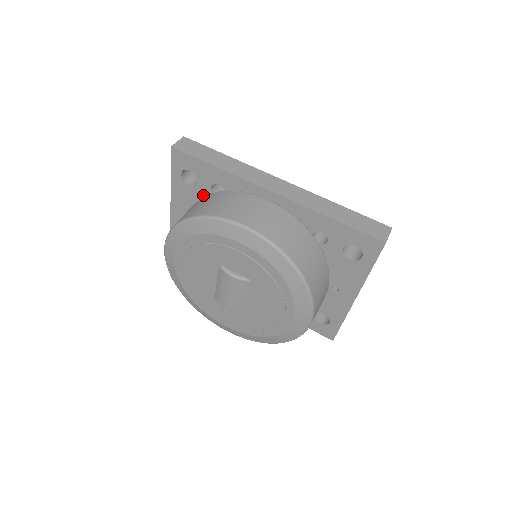
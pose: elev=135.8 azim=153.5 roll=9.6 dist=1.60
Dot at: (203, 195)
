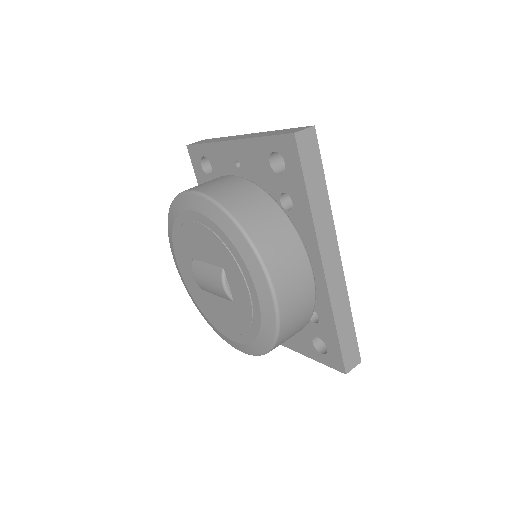
Dot at: (271, 183)
